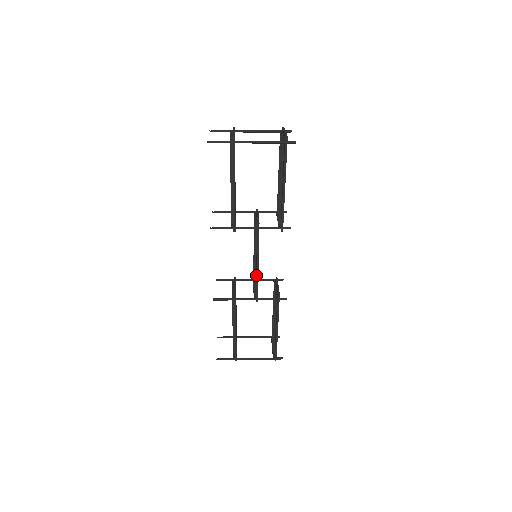
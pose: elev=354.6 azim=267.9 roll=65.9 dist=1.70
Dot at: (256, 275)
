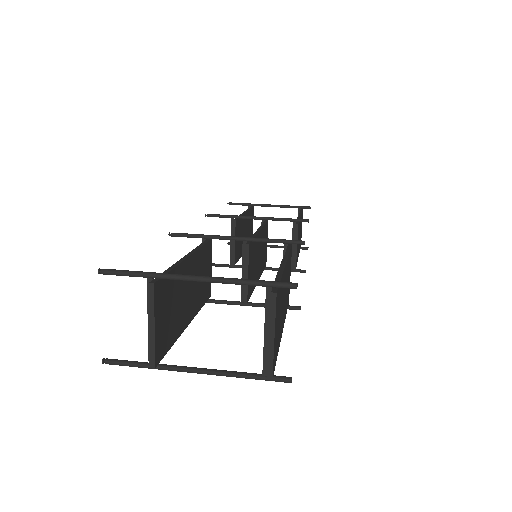
Dot at: occluded
